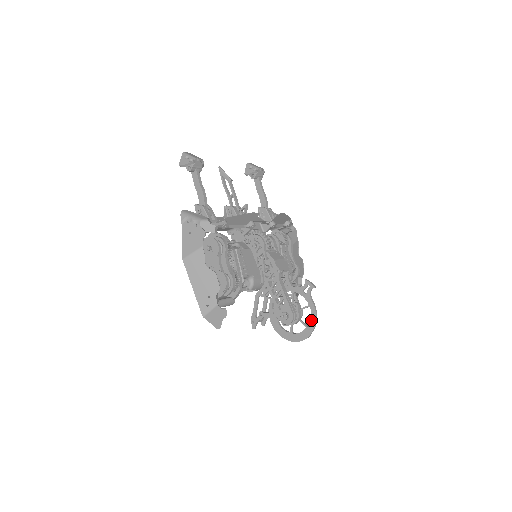
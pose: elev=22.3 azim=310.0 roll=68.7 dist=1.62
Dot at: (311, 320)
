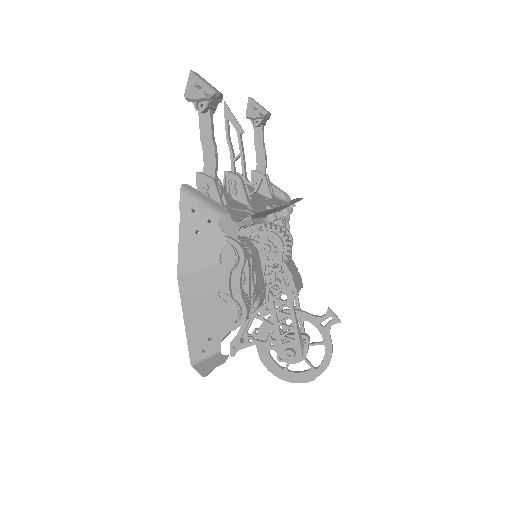
Dot at: (322, 362)
